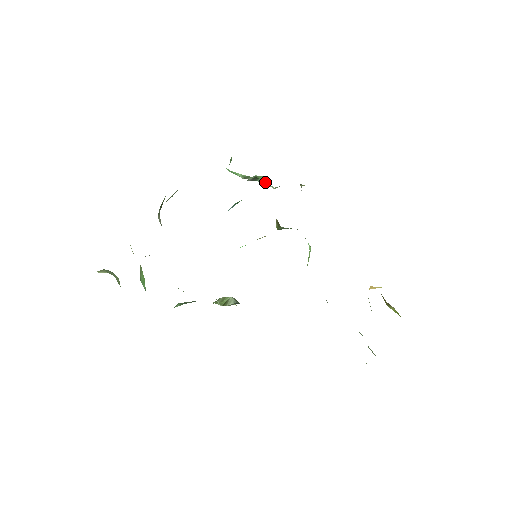
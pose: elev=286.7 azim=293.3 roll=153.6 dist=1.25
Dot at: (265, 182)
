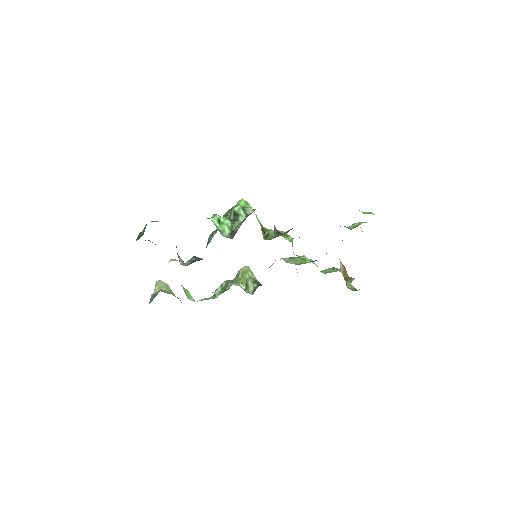
Dot at: (244, 215)
